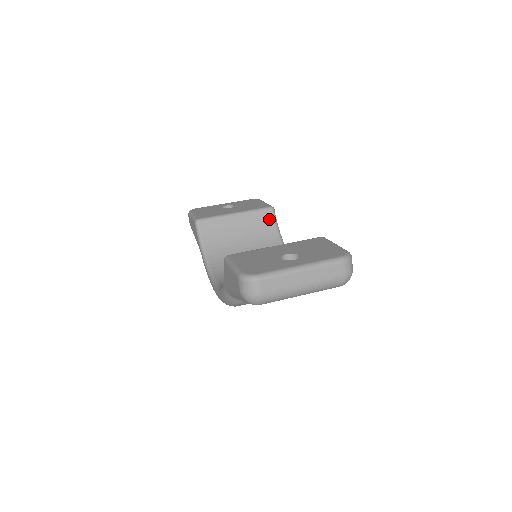
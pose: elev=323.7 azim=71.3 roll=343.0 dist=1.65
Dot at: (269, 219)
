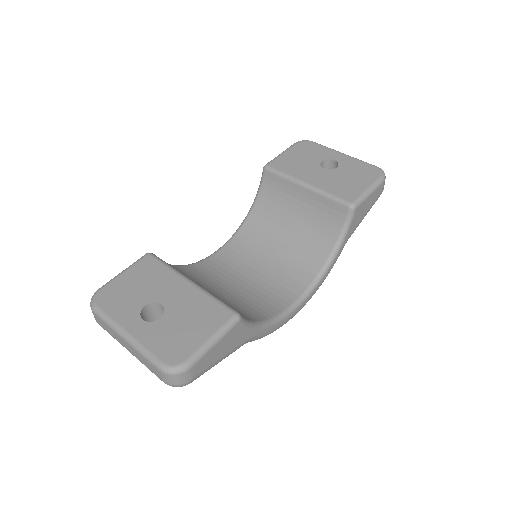
Dot at: (339, 217)
